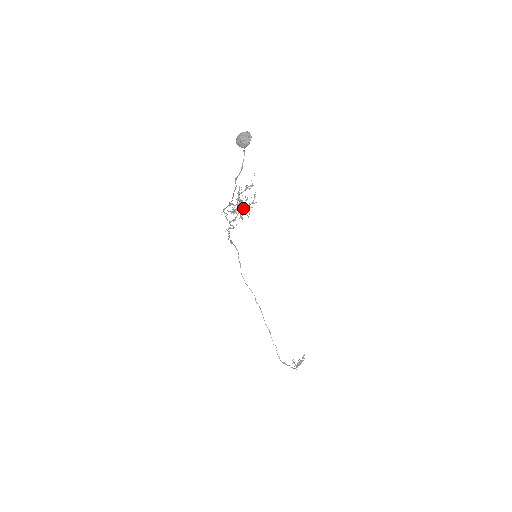
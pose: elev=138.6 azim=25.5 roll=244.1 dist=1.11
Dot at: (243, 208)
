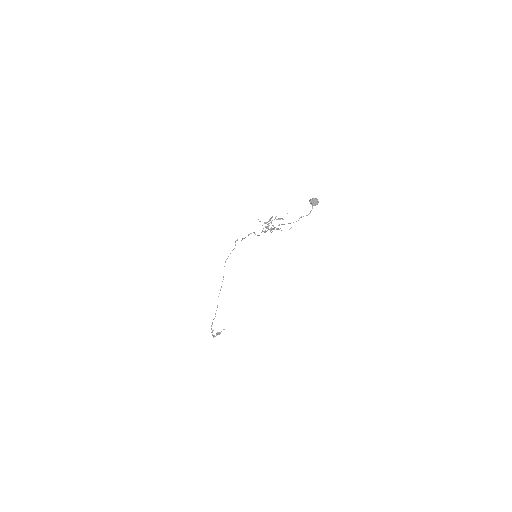
Dot at: occluded
